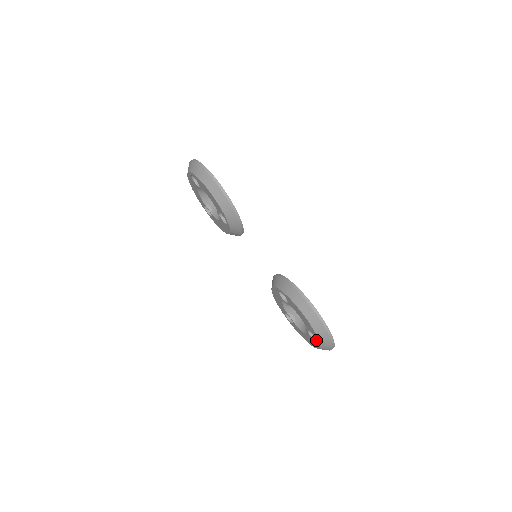
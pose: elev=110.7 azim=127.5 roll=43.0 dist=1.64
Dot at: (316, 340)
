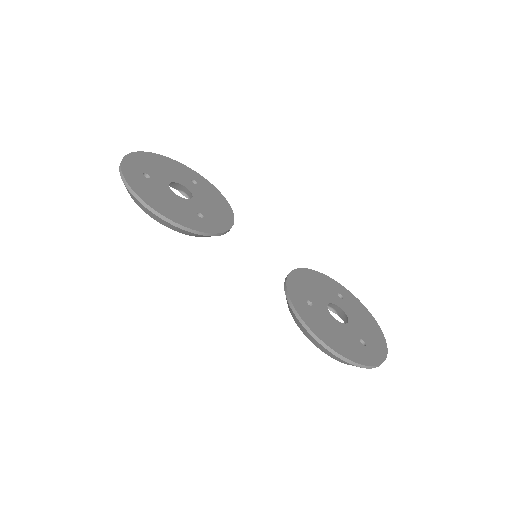
Dot at: occluded
